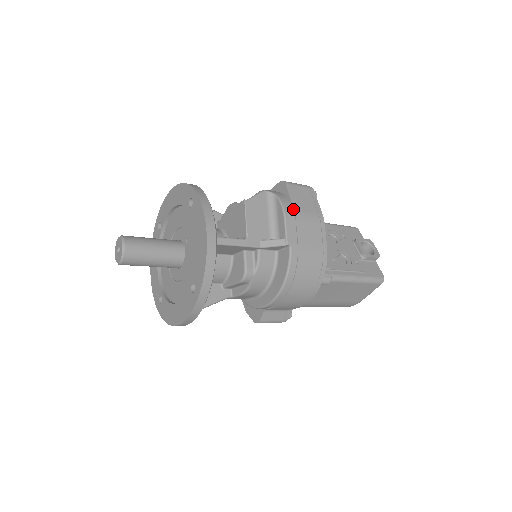
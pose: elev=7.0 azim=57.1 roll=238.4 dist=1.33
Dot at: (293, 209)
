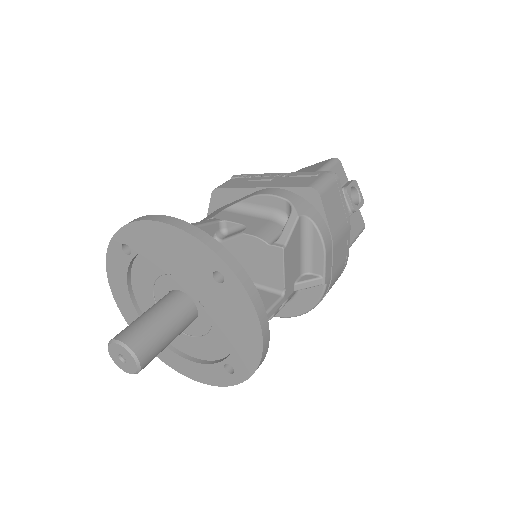
Dot at: (330, 235)
